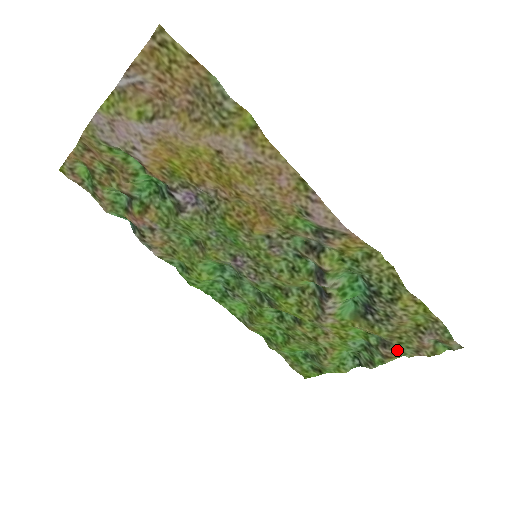
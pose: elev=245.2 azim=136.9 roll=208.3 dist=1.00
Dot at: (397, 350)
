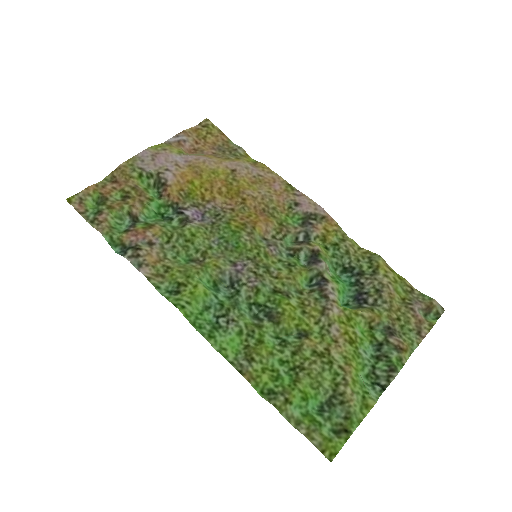
Dot at: (404, 338)
